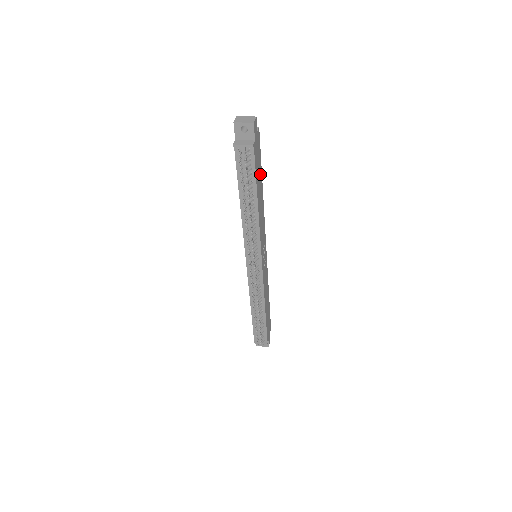
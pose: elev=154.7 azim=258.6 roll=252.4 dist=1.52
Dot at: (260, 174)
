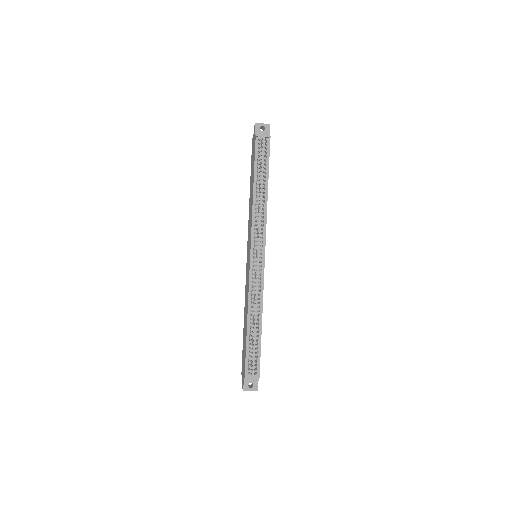
Dot at: occluded
